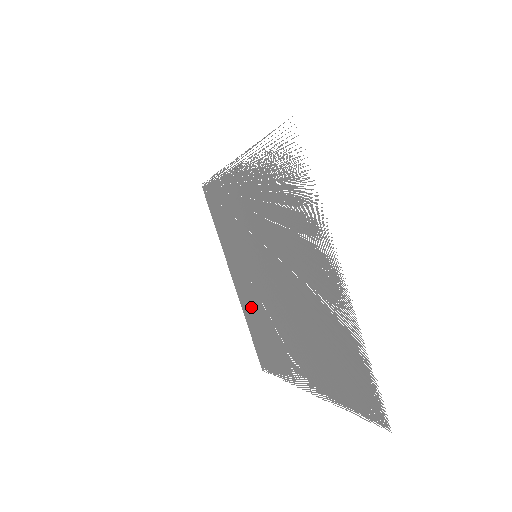
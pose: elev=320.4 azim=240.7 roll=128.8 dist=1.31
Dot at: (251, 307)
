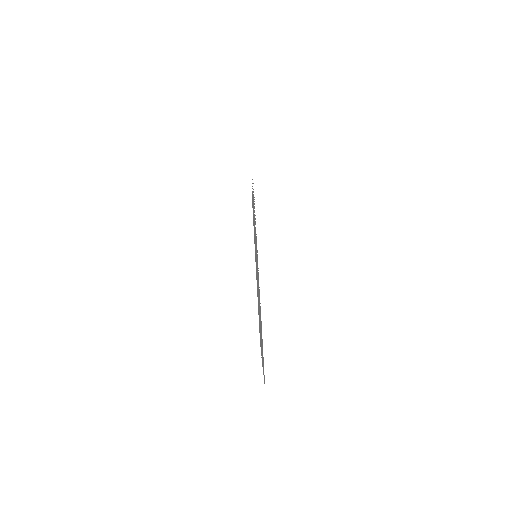
Dot at: occluded
